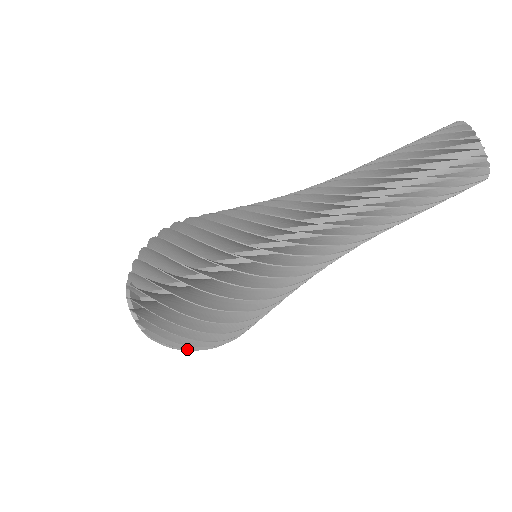
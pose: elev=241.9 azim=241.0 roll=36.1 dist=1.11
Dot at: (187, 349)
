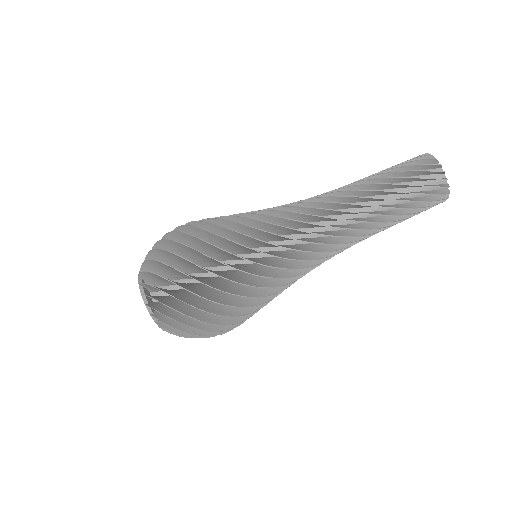
Dot at: (182, 323)
